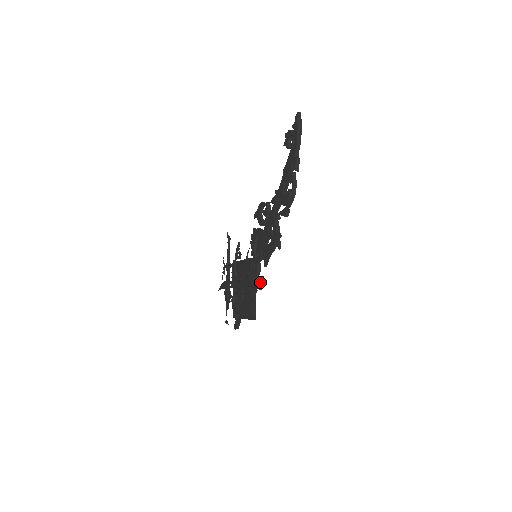
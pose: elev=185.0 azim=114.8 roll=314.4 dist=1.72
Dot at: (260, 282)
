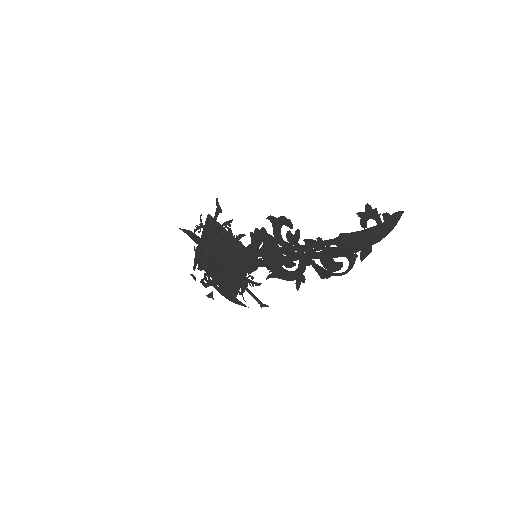
Dot at: occluded
